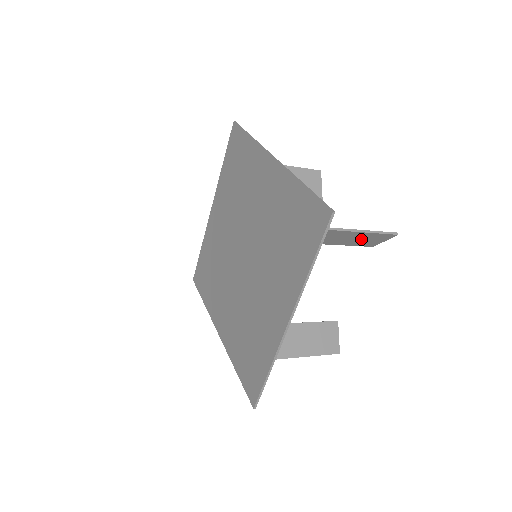
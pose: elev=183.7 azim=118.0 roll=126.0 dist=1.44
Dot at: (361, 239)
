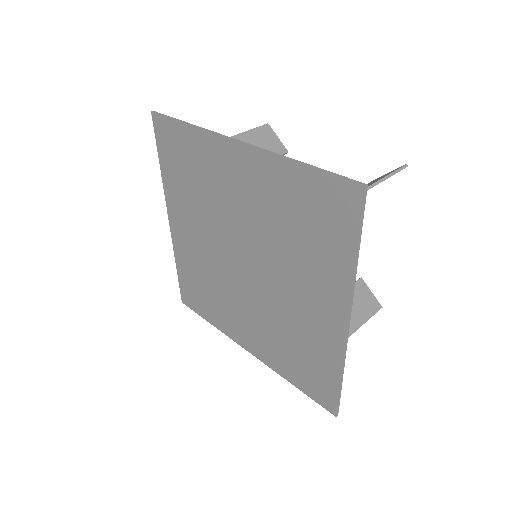
Dot at: (353, 308)
